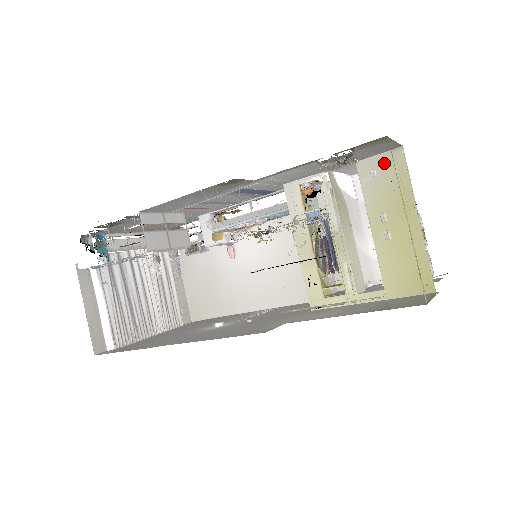
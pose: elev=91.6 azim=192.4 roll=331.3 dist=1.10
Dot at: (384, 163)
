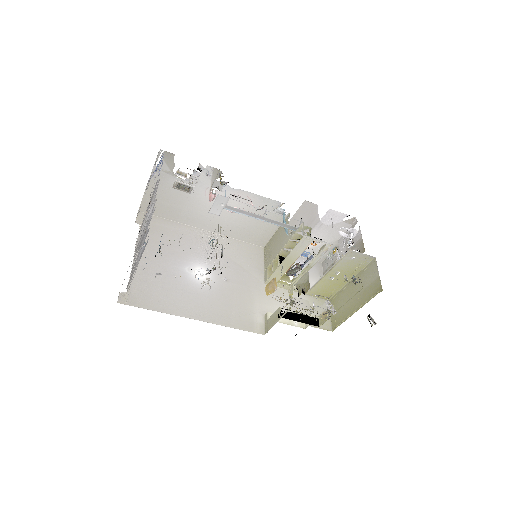
Dot at: (361, 258)
